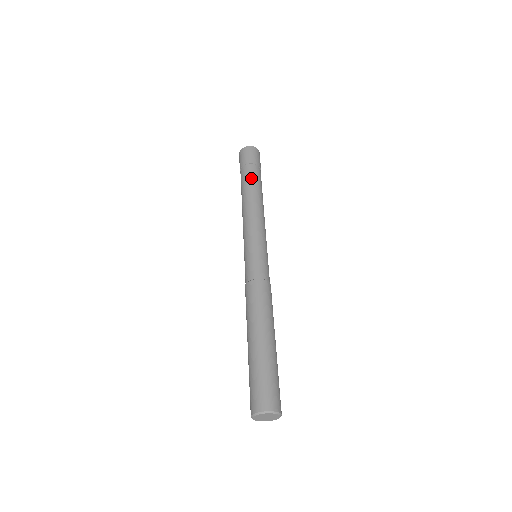
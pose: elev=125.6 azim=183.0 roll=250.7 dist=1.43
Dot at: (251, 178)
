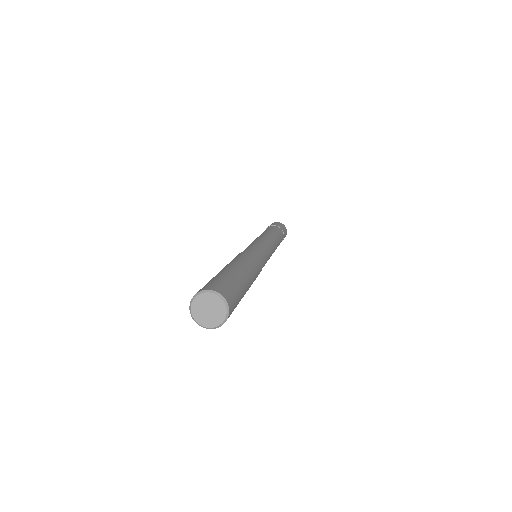
Dot at: occluded
